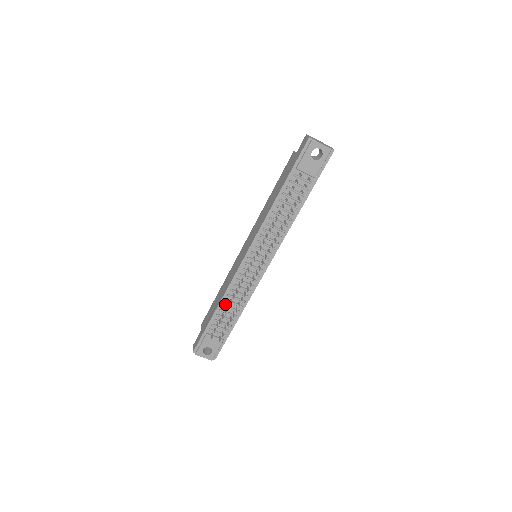
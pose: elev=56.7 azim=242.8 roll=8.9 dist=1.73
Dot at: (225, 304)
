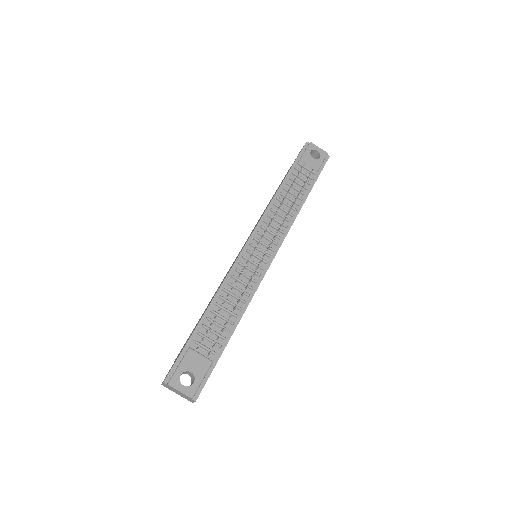
Dot at: (219, 304)
